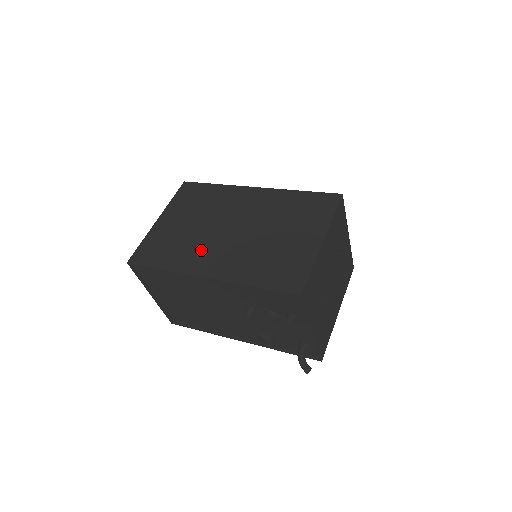
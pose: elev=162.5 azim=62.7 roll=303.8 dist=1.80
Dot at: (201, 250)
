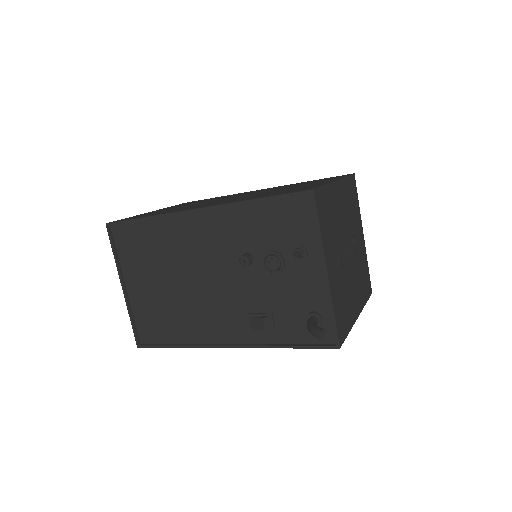
Dot at: (195, 206)
